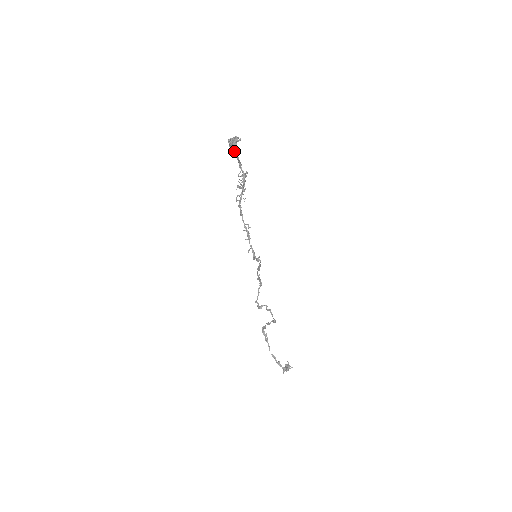
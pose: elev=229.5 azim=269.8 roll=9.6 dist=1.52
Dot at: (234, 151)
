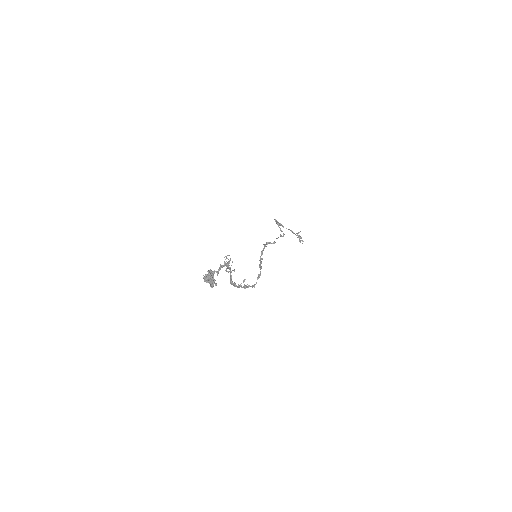
Dot at: (212, 276)
